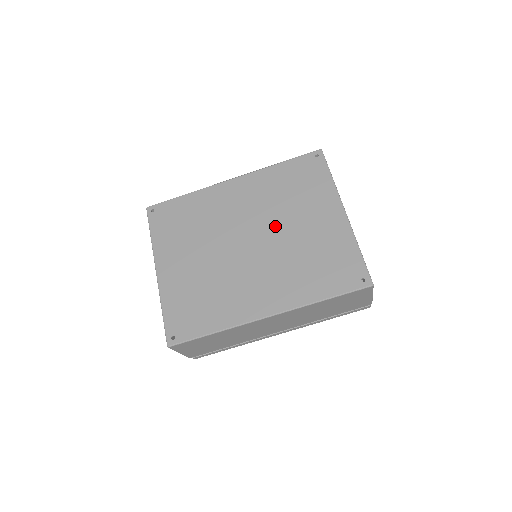
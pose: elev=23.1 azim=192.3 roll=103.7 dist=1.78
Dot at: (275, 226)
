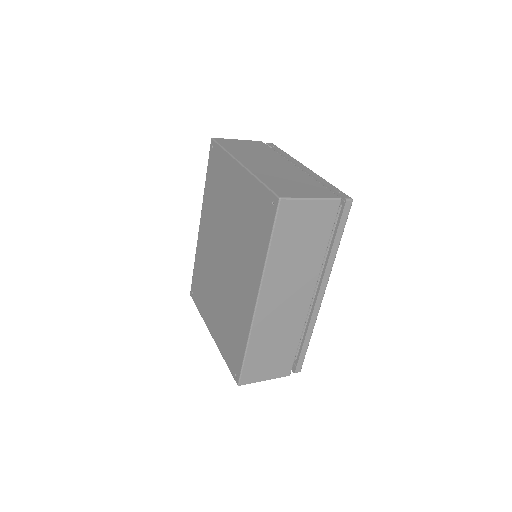
Dot at: (225, 228)
